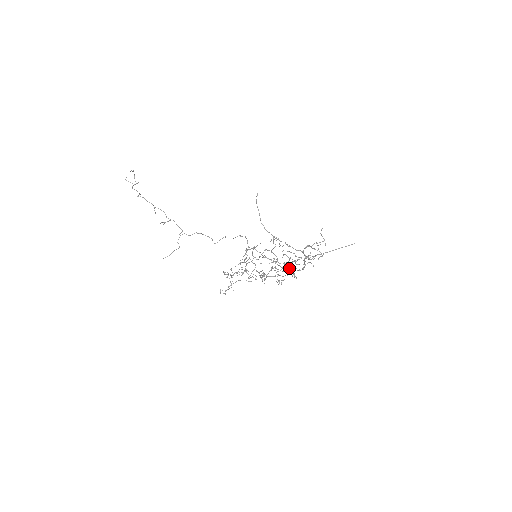
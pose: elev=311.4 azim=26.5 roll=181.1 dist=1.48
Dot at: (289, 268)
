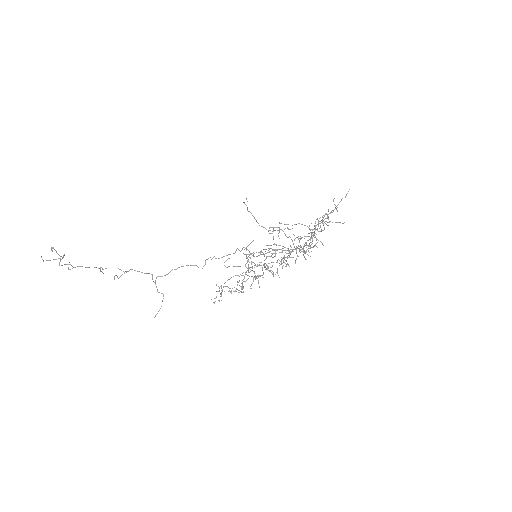
Dot at: occluded
